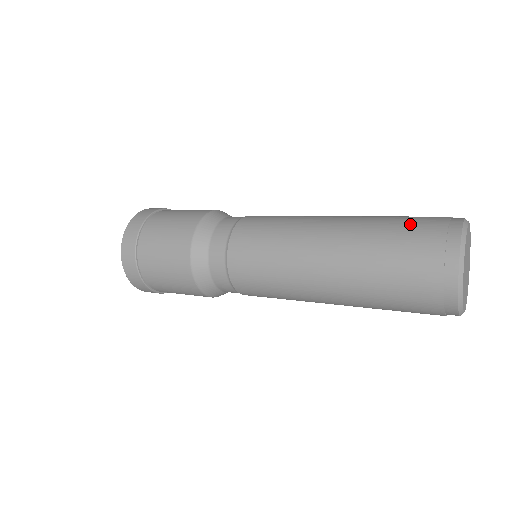
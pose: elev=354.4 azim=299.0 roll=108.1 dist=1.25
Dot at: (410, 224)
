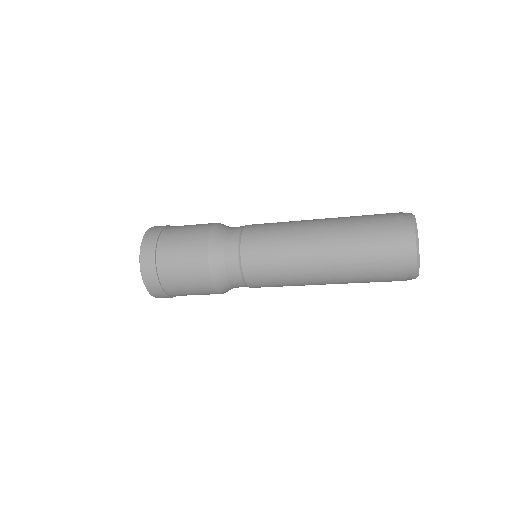
Dot at: occluded
